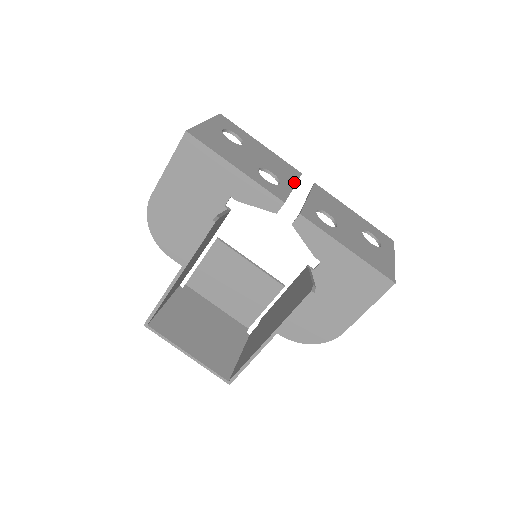
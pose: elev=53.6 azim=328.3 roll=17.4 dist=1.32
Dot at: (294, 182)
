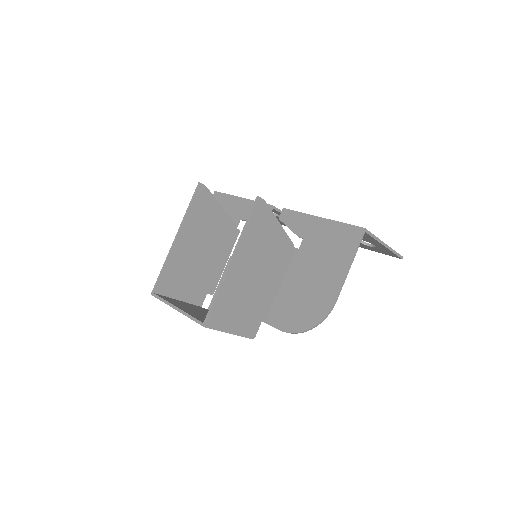
Dot at: occluded
